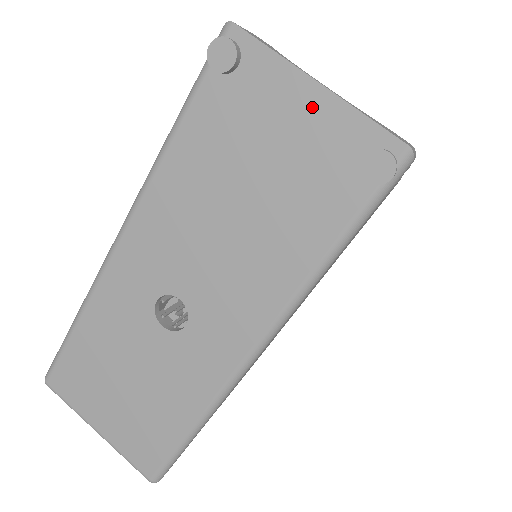
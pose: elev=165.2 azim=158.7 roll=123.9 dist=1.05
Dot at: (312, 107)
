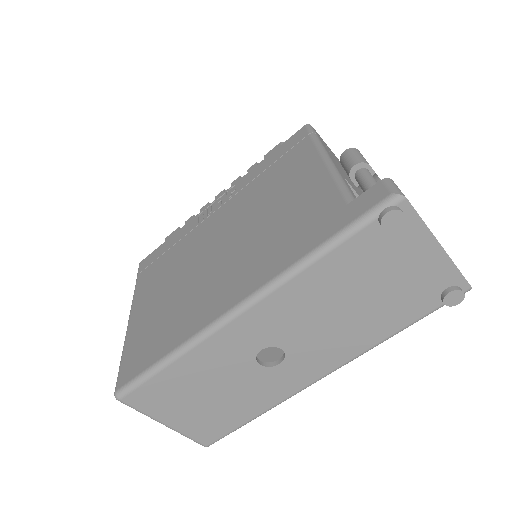
Dot at: (431, 259)
